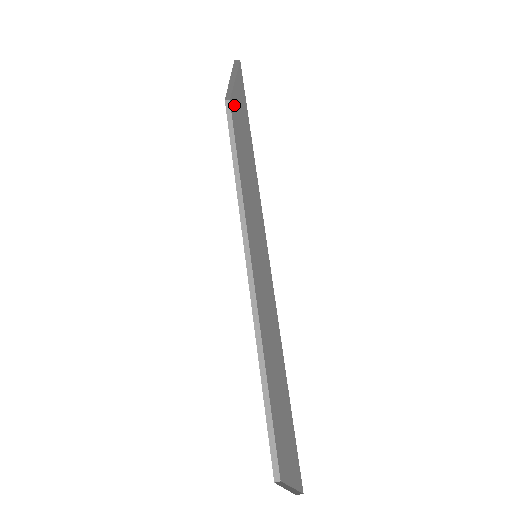
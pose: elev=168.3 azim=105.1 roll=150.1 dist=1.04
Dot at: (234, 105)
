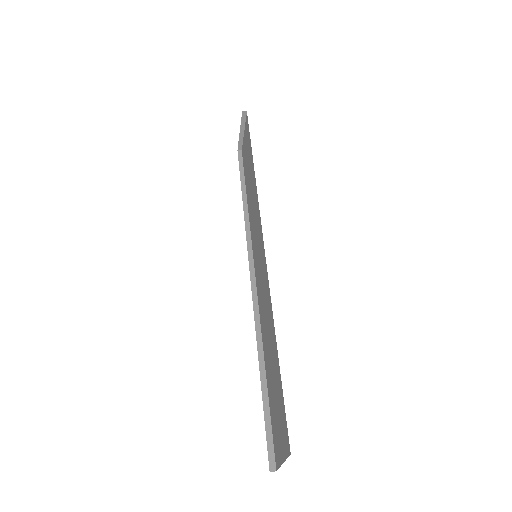
Dot at: (244, 150)
